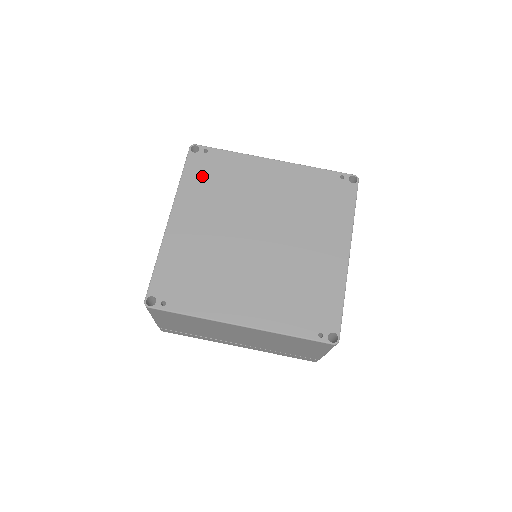
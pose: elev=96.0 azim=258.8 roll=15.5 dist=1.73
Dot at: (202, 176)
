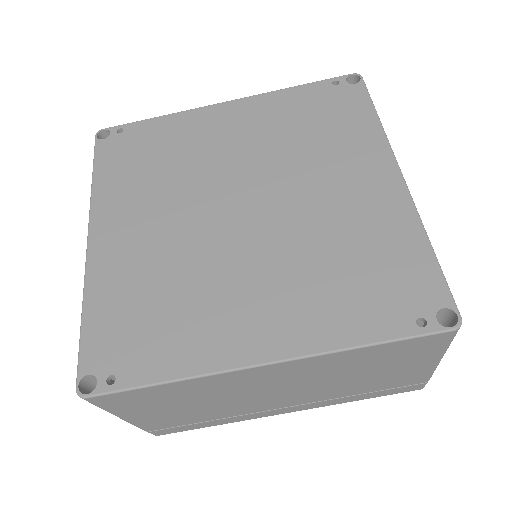
Dot at: (124, 163)
